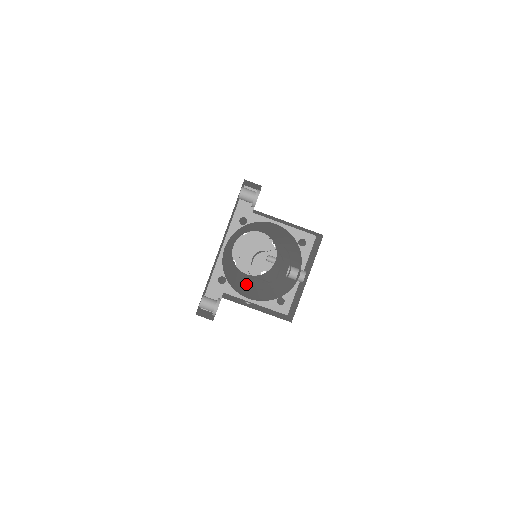
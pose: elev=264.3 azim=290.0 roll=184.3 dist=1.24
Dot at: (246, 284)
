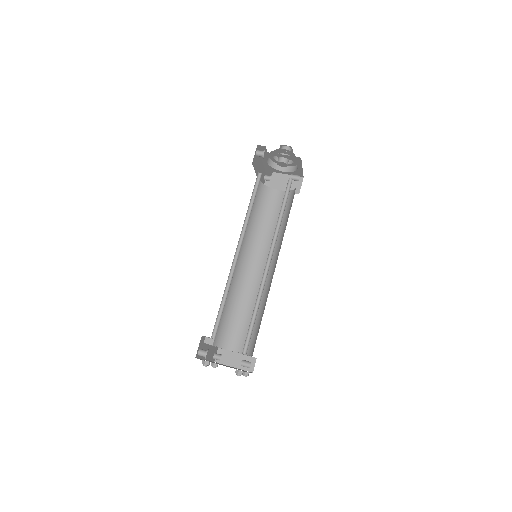
Dot at: occluded
